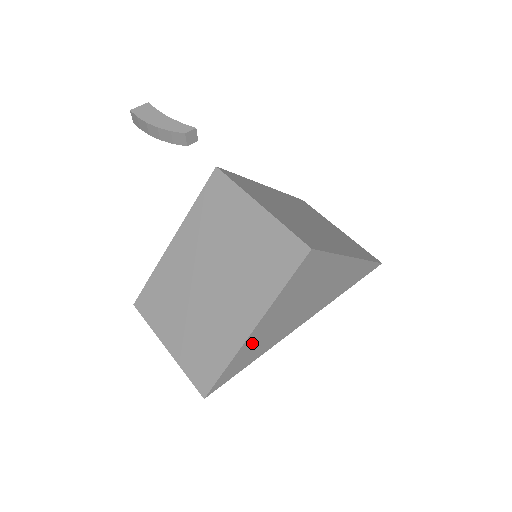
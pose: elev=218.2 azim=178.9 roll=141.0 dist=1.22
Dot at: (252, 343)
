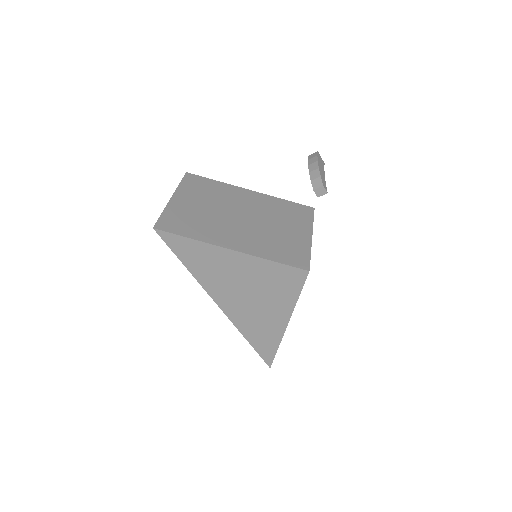
Dot at: (213, 255)
